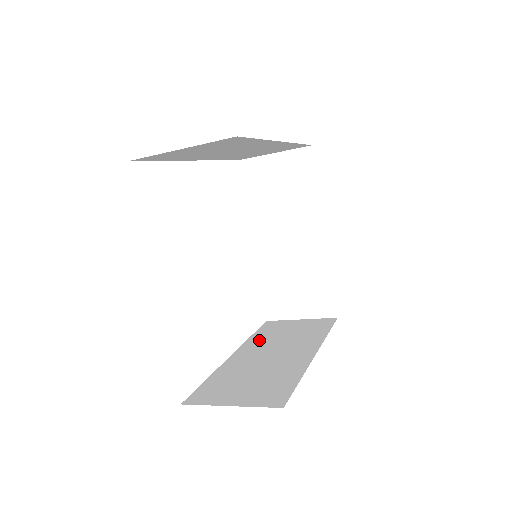
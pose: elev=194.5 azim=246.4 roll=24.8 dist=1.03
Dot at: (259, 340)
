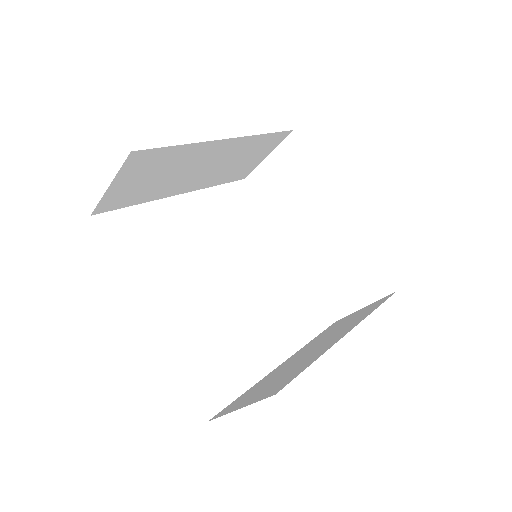
Dot at: (313, 342)
